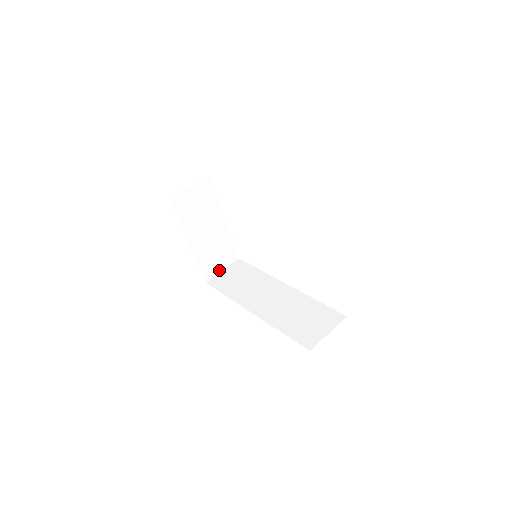
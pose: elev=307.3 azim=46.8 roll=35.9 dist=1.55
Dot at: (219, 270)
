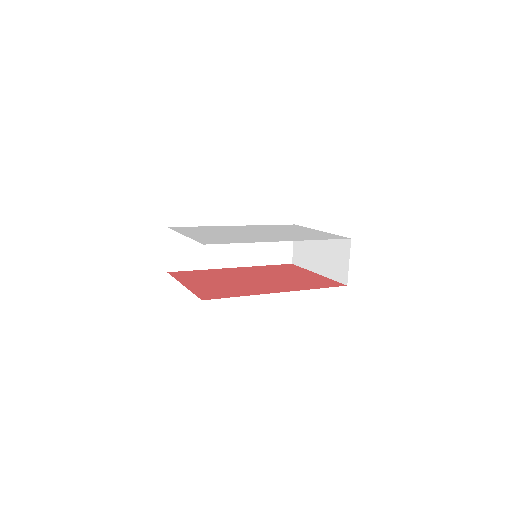
Dot at: (168, 254)
